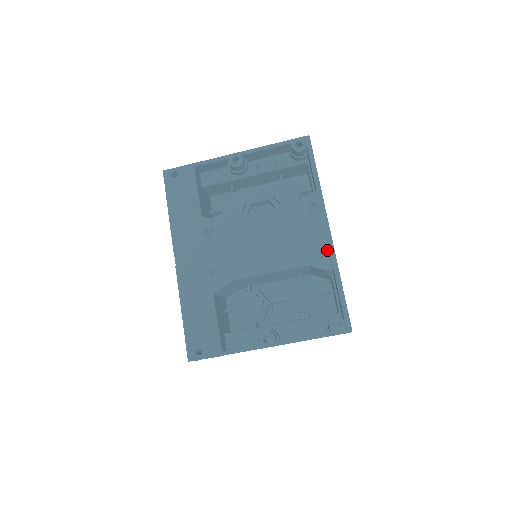
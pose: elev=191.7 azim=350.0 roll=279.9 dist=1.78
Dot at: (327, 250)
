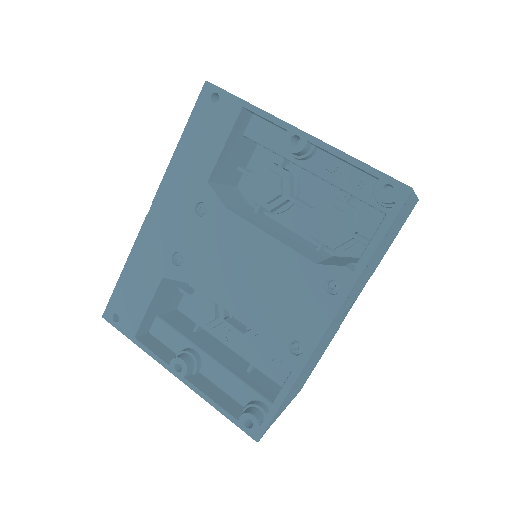
Dot at: (304, 347)
